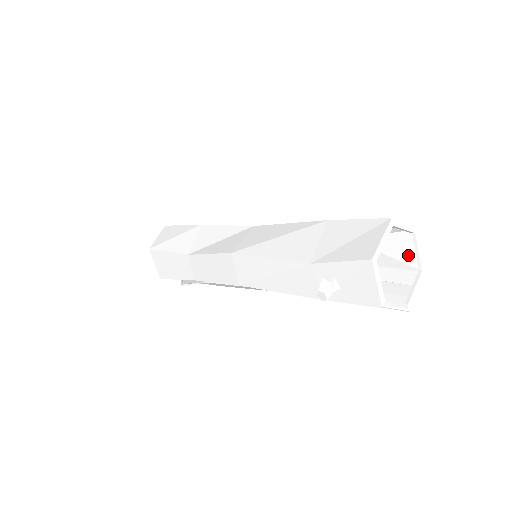
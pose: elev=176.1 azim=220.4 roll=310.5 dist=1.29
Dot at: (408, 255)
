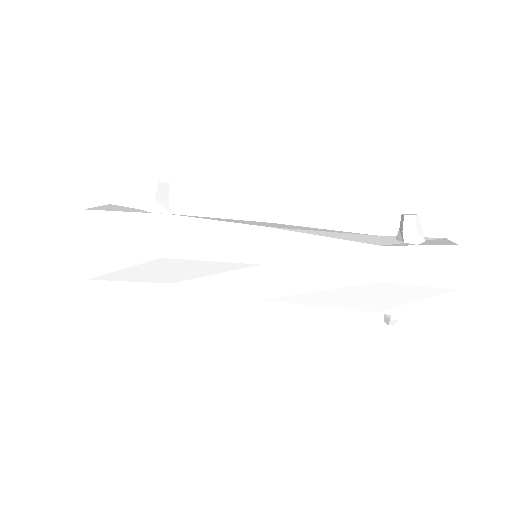
Dot at: occluded
